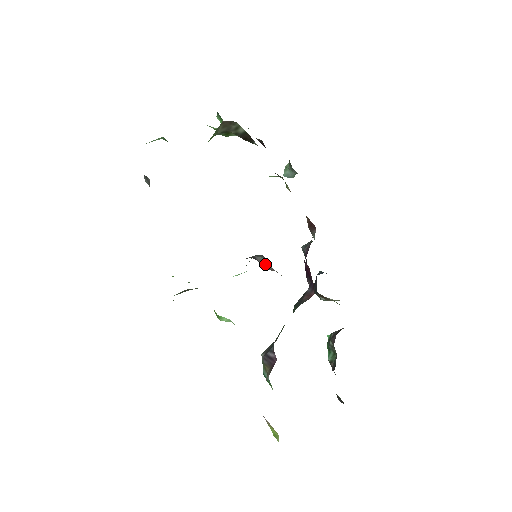
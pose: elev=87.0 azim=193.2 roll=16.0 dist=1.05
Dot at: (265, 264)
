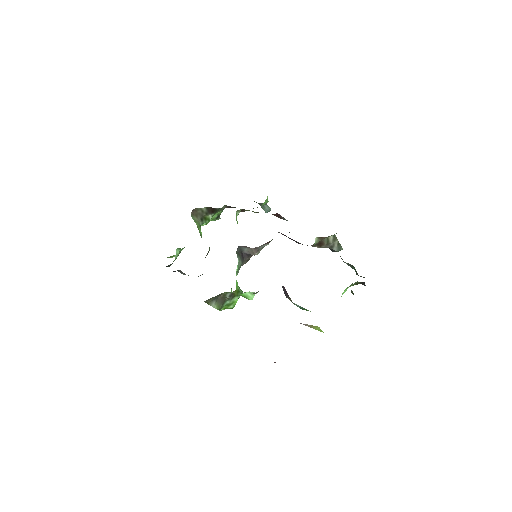
Dot at: (250, 251)
